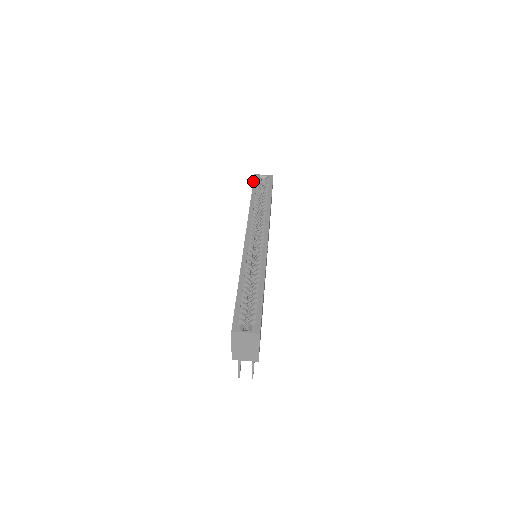
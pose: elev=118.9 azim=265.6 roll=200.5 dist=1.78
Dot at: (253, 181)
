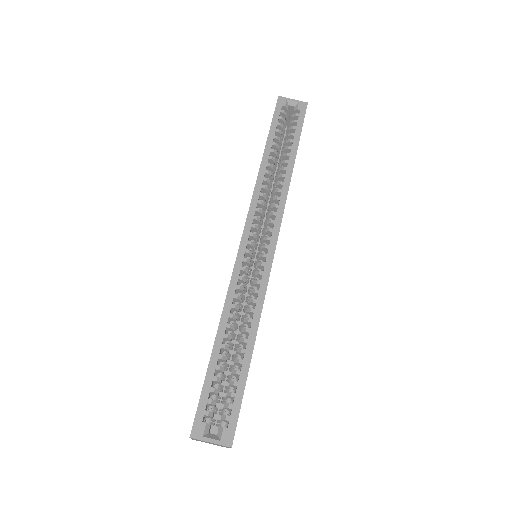
Dot at: (274, 112)
